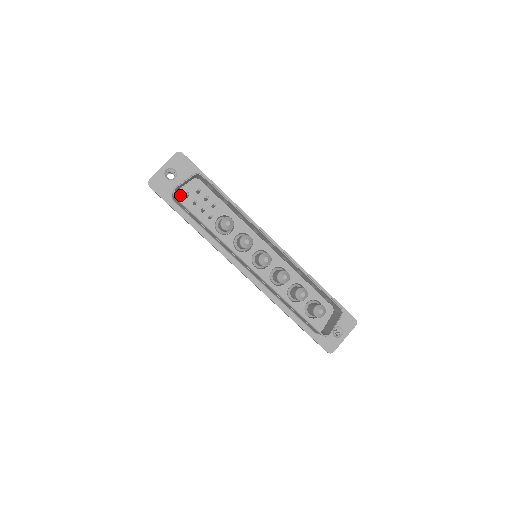
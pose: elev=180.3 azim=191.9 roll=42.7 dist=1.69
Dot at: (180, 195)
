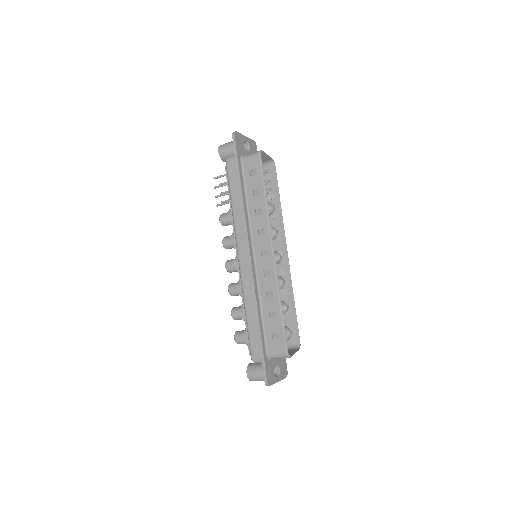
Dot at: occluded
